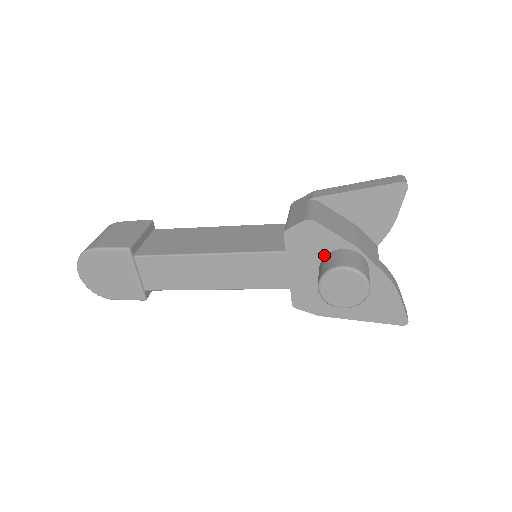
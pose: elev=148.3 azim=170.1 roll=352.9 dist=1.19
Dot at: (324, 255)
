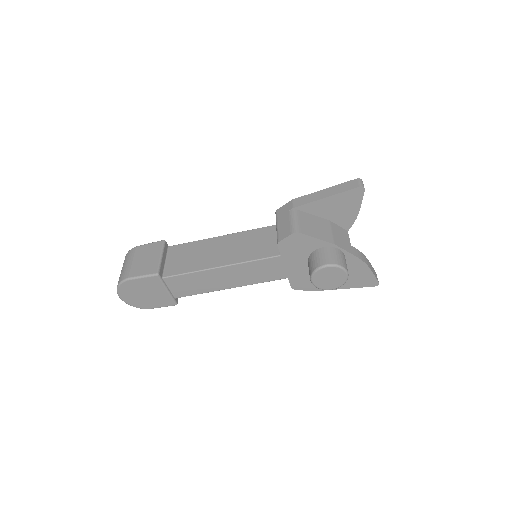
Dot at: (310, 253)
